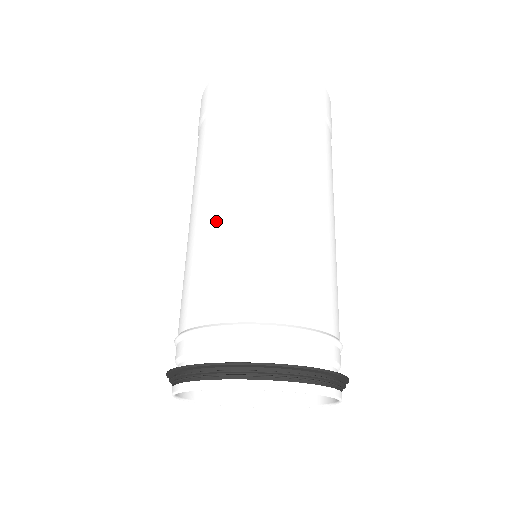
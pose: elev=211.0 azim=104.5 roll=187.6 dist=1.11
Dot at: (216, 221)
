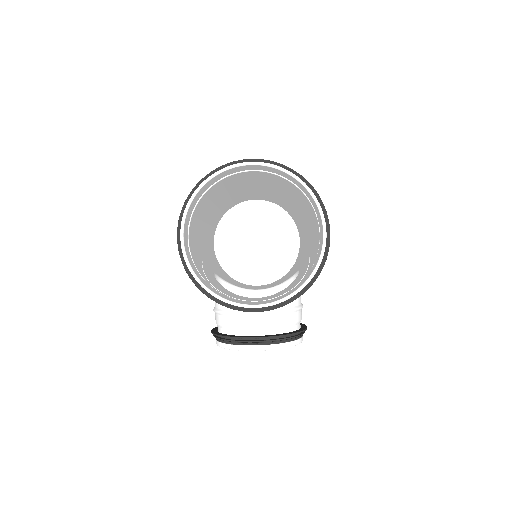
Dot at: (213, 203)
